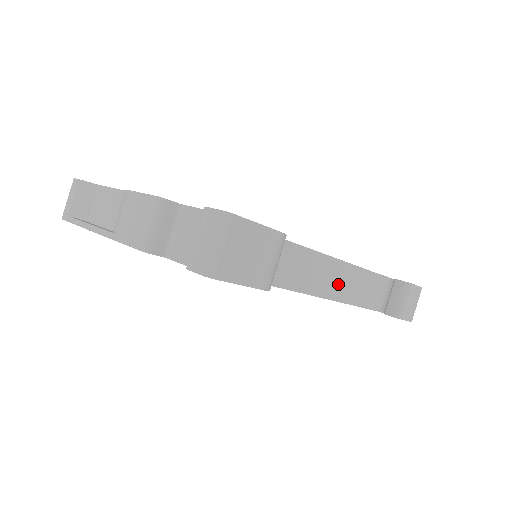
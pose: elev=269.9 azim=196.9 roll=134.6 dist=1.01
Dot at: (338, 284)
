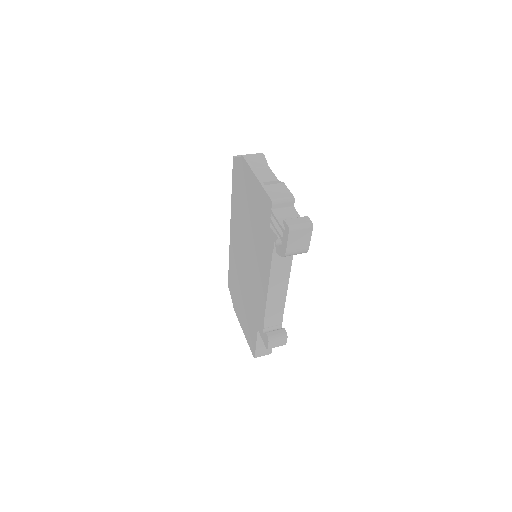
Dot at: (275, 297)
